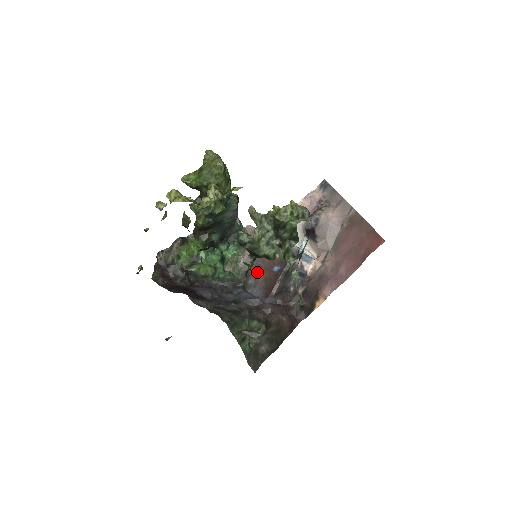
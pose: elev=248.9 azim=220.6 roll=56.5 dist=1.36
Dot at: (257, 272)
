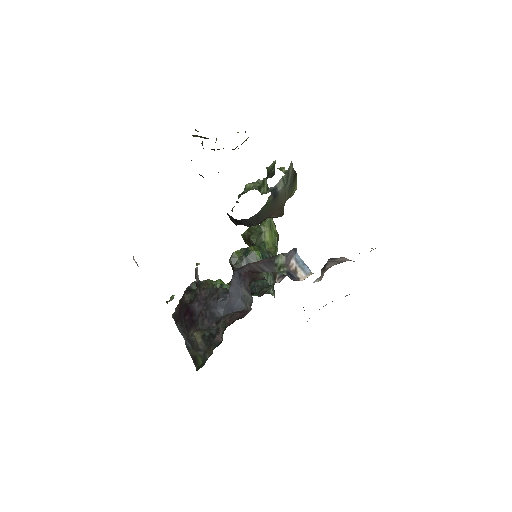
Dot at: occluded
